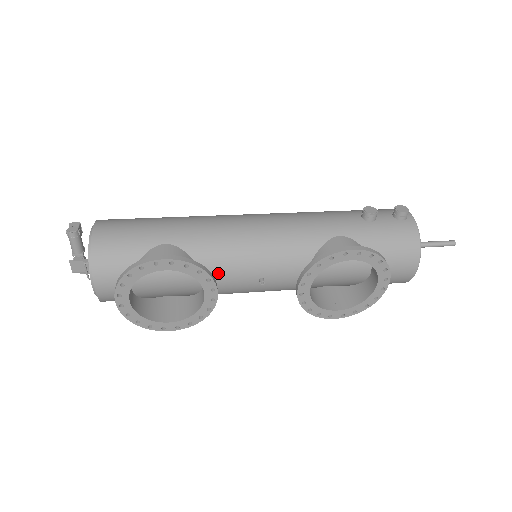
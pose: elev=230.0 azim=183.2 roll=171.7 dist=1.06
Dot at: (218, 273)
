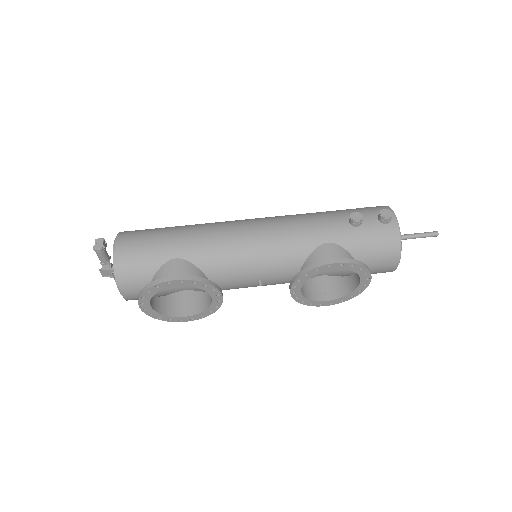
Dot at: (222, 279)
